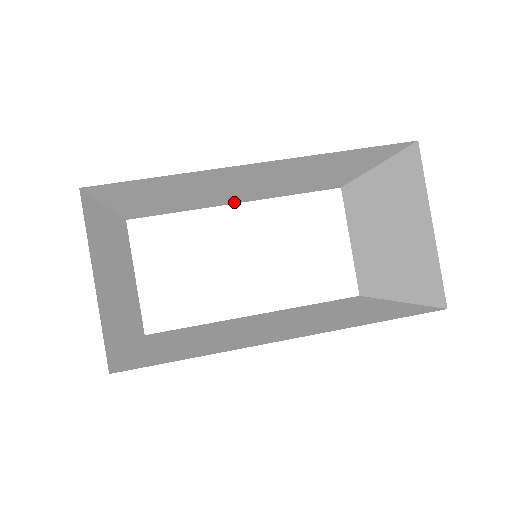
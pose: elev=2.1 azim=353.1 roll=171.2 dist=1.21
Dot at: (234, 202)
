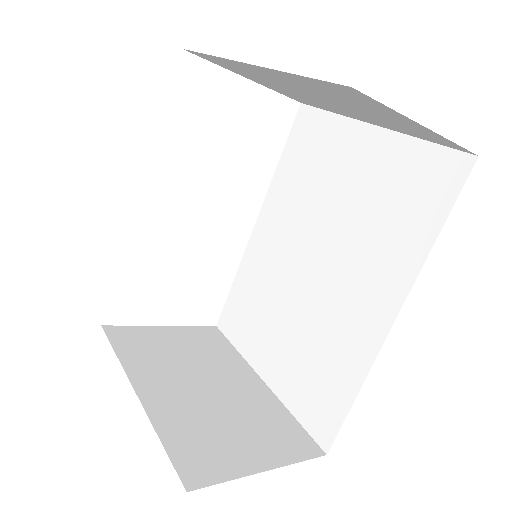
Dot at: occluded
